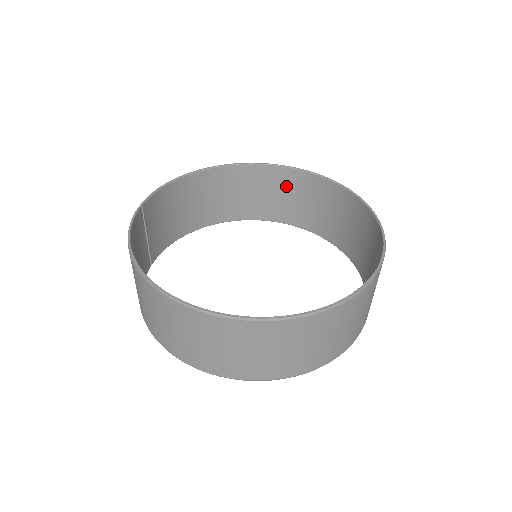
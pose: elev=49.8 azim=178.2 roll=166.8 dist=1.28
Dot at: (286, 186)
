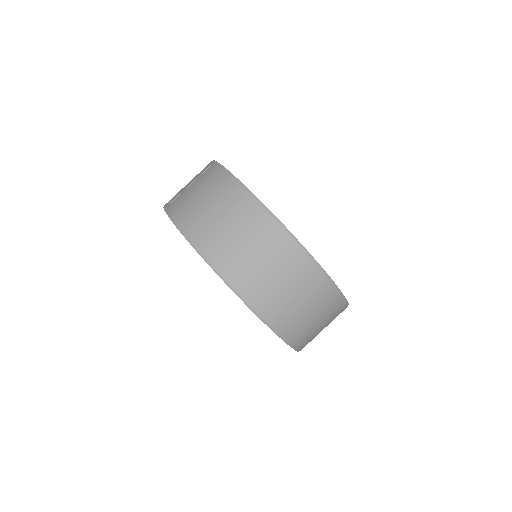
Dot at: occluded
